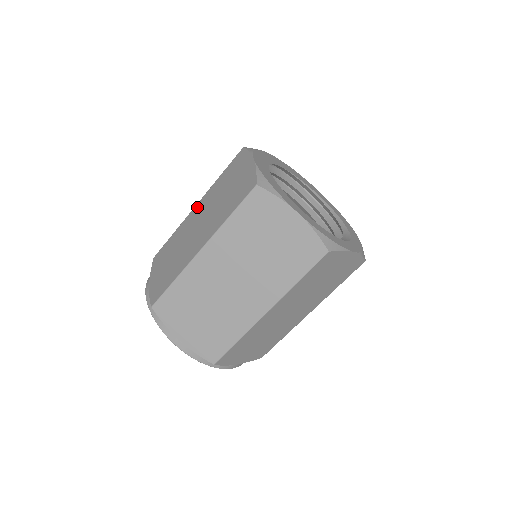
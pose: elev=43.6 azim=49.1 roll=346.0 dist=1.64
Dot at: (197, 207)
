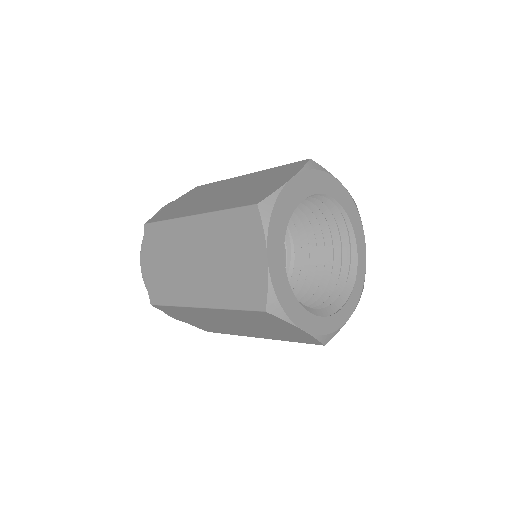
Dot at: (195, 224)
